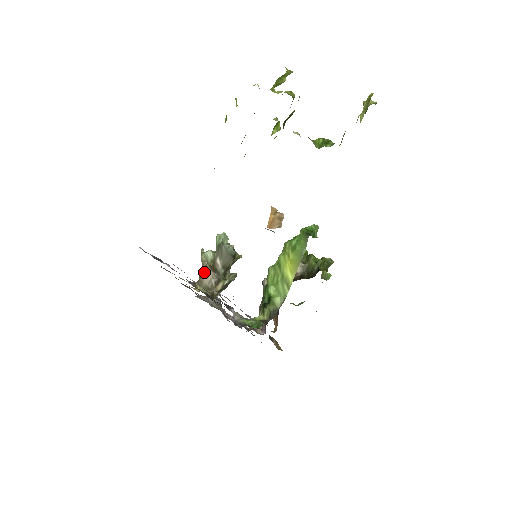
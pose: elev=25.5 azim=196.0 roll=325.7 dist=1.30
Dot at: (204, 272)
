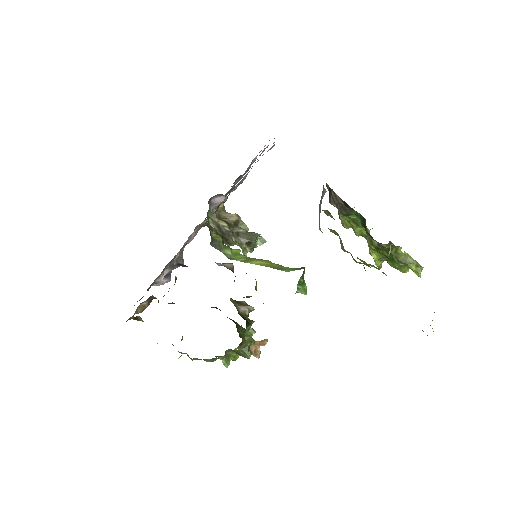
Dot at: (233, 214)
